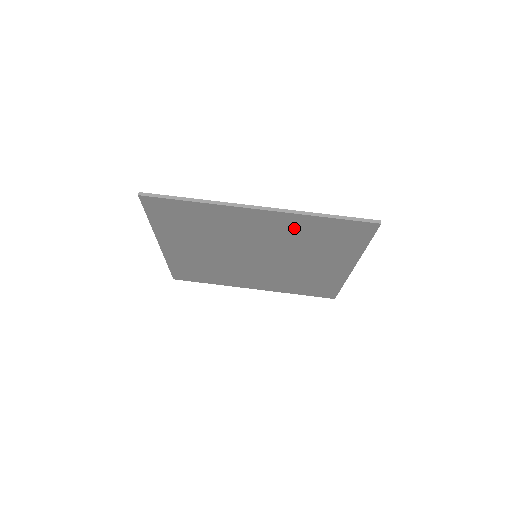
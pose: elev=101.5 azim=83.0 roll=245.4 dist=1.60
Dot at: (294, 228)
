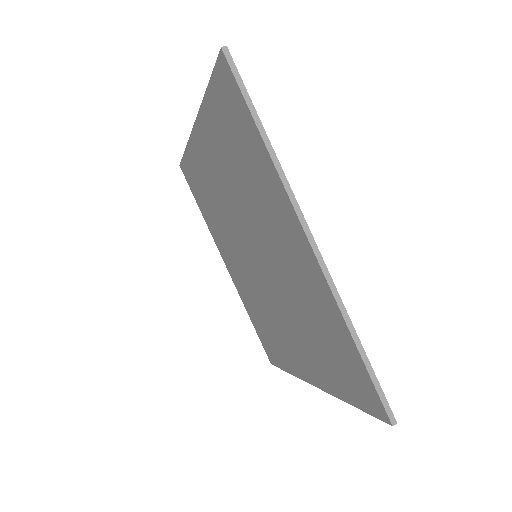
Dot at: (315, 299)
